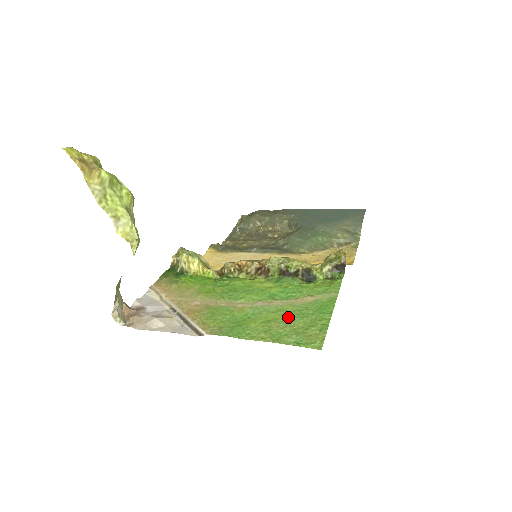
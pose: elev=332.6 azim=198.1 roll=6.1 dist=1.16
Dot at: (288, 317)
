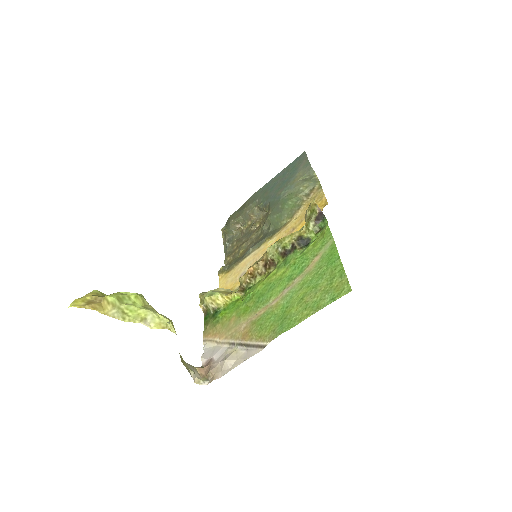
Dot at: (312, 285)
